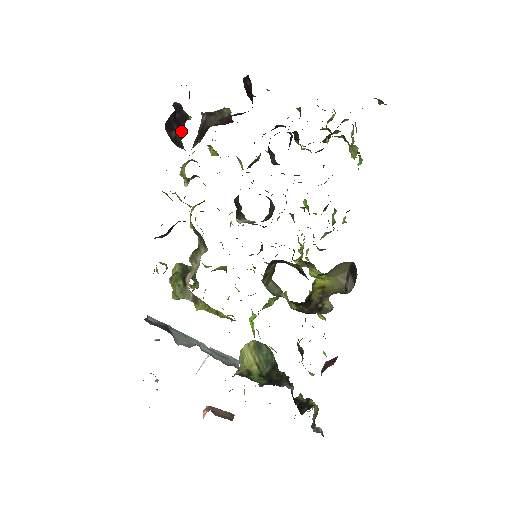
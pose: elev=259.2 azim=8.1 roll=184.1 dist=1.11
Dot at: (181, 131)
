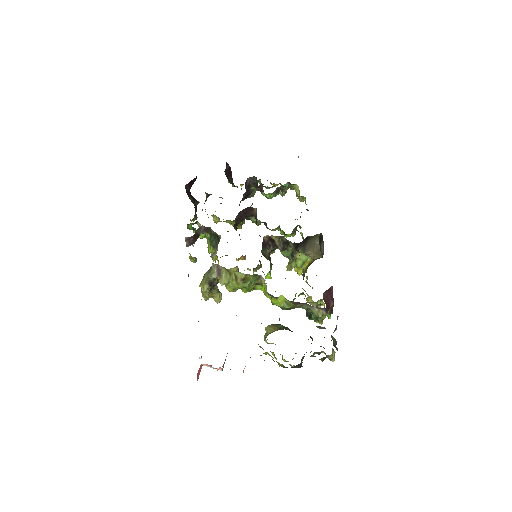
Dot at: occluded
